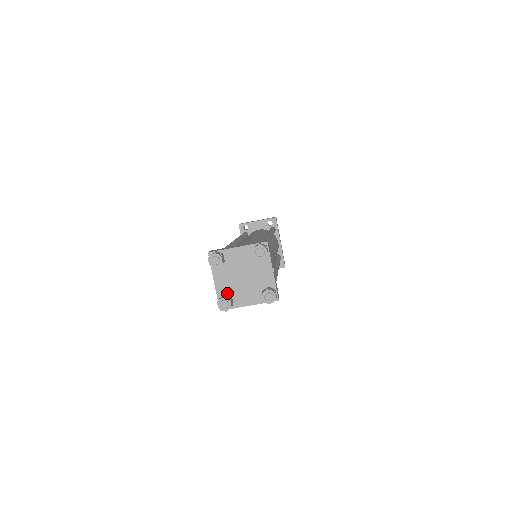
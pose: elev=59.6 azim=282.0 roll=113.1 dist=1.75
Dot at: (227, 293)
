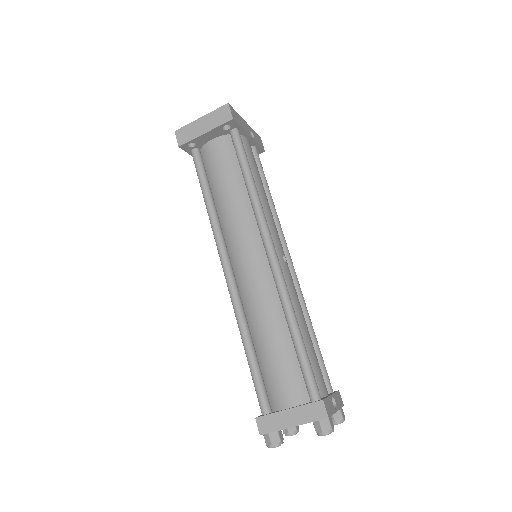
Dot at: occluded
